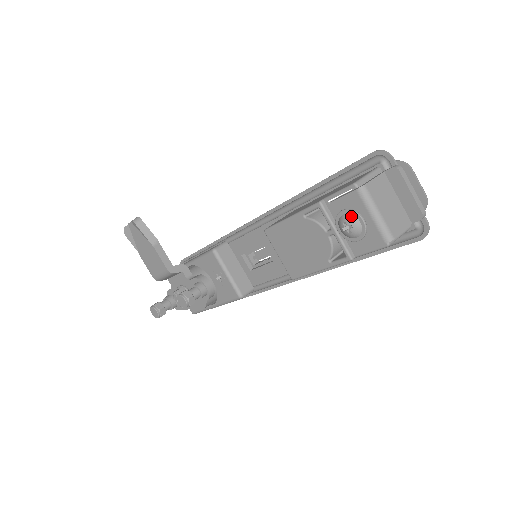
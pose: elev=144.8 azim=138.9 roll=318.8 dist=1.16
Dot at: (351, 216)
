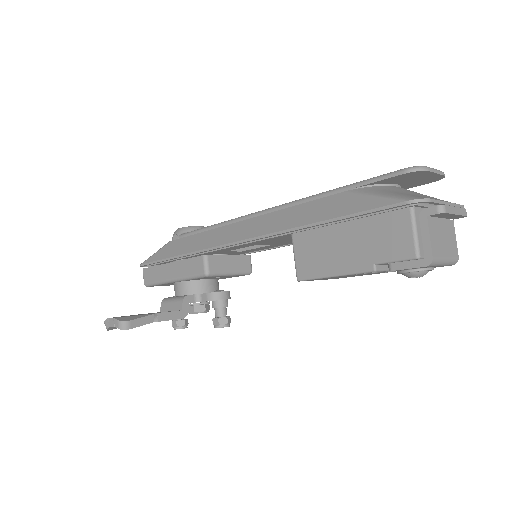
Dot at: (420, 273)
